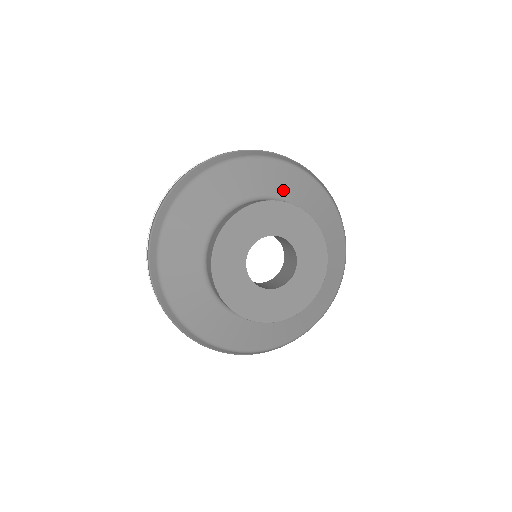
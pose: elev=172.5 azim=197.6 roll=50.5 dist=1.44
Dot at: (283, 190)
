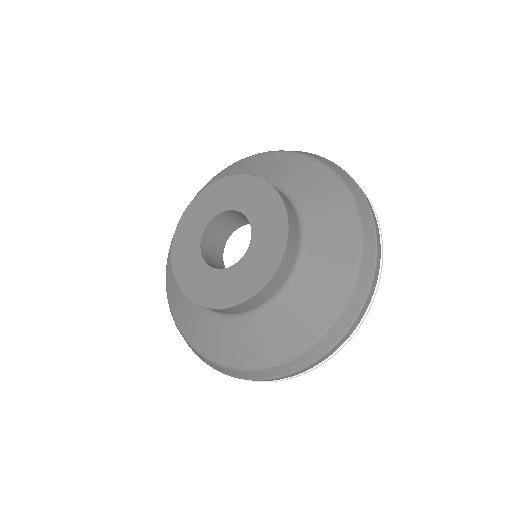
Dot at: (278, 176)
